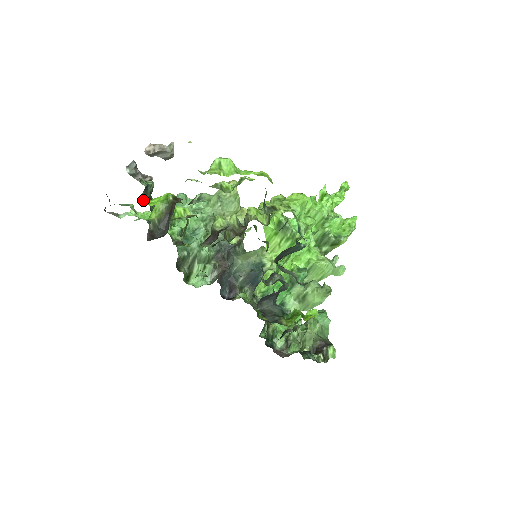
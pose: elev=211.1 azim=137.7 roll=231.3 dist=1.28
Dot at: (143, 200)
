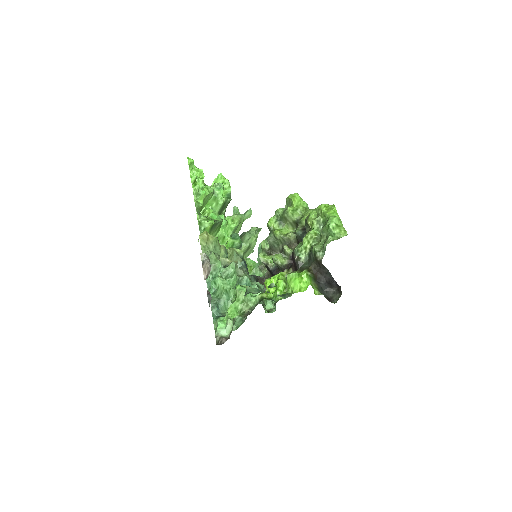
Dot at: occluded
